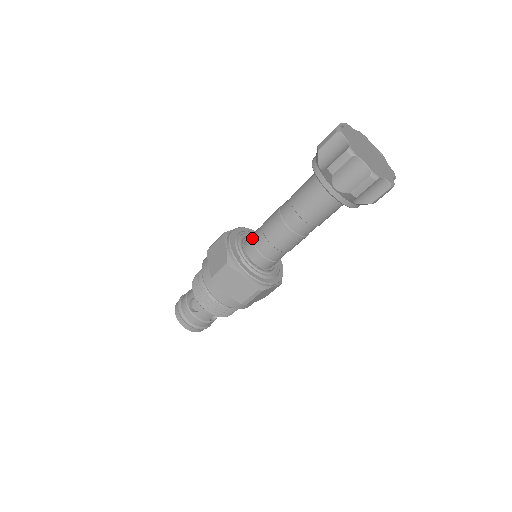
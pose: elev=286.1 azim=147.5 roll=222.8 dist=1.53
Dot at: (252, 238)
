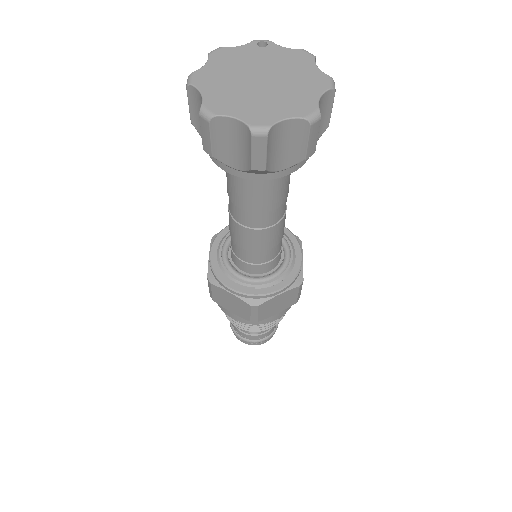
Dot at: (239, 259)
